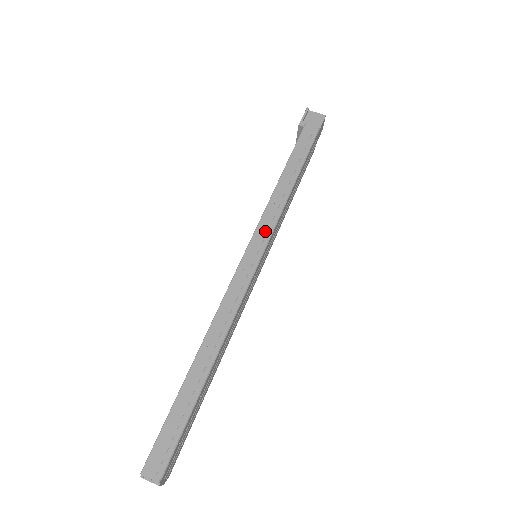
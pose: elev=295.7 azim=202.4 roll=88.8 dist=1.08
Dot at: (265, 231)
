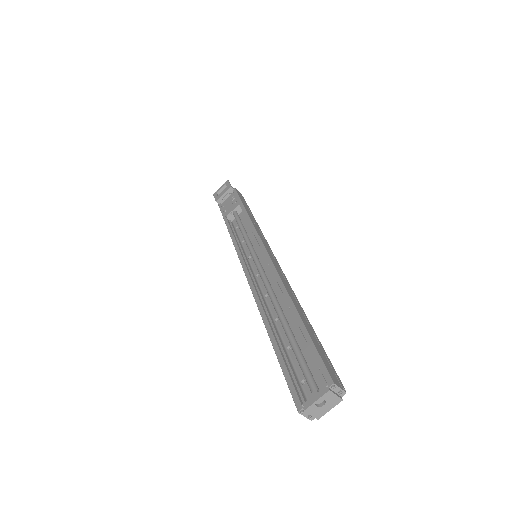
Dot at: (263, 238)
